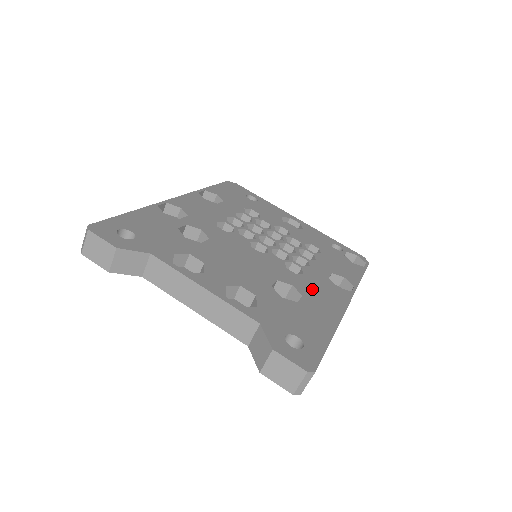
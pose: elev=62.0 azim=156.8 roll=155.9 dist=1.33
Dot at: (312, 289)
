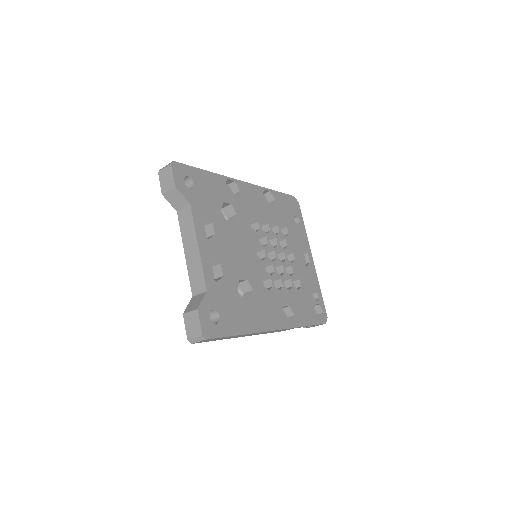
Dot at: (263, 303)
